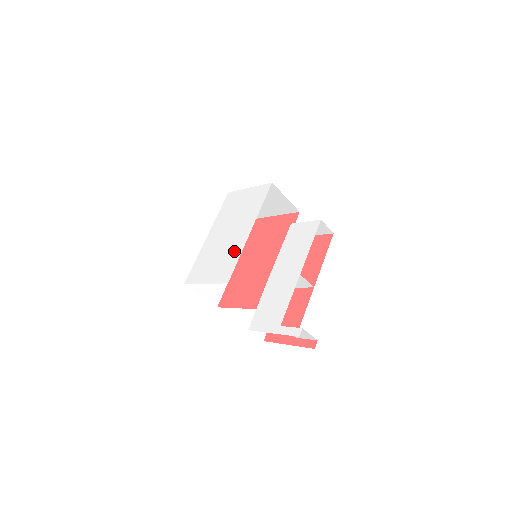
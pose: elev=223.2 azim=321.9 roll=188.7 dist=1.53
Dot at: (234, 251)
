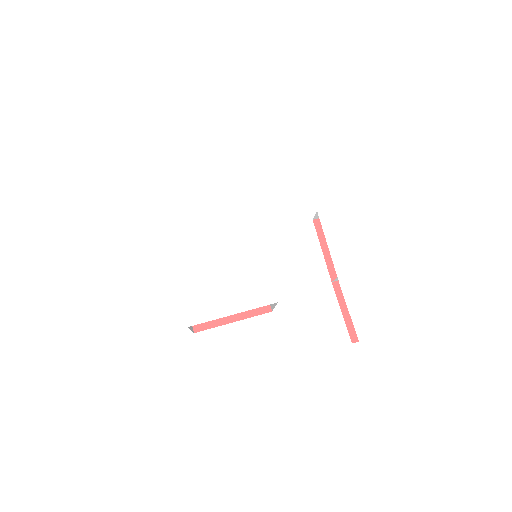
Dot at: (250, 261)
